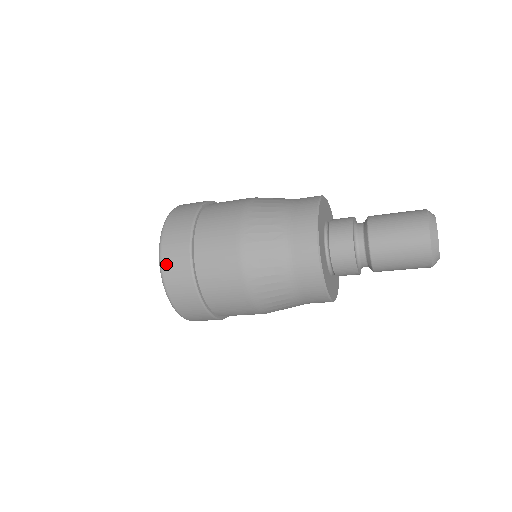
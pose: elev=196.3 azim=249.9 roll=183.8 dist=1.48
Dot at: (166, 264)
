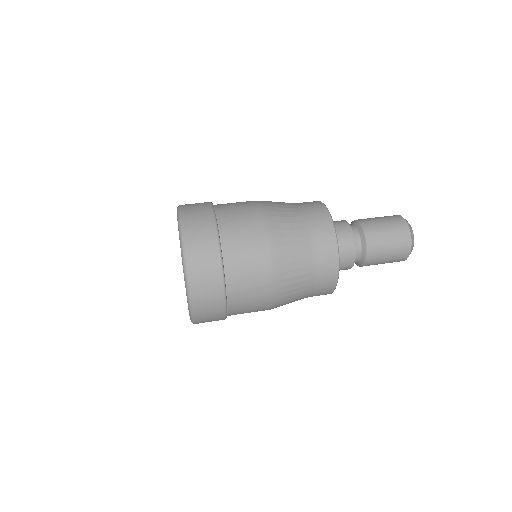
Dot at: (199, 311)
